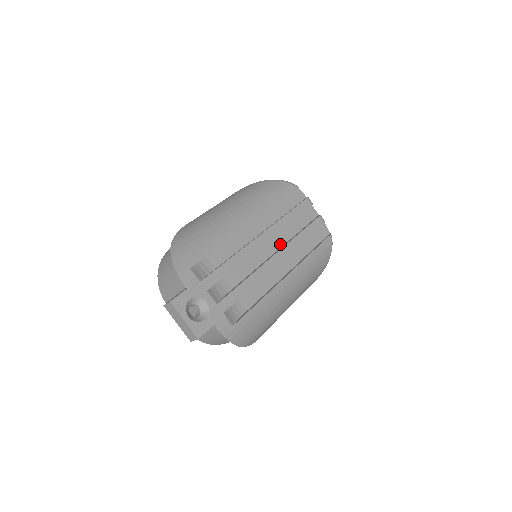
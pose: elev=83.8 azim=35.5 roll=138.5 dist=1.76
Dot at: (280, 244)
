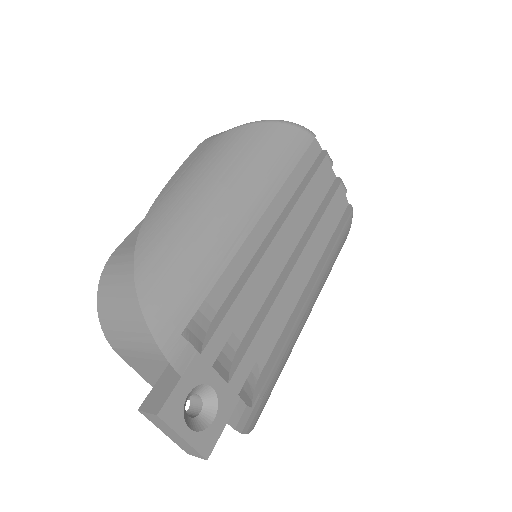
Dot at: (296, 239)
